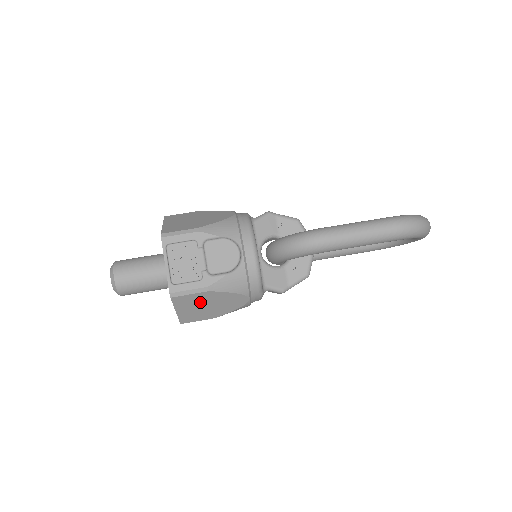
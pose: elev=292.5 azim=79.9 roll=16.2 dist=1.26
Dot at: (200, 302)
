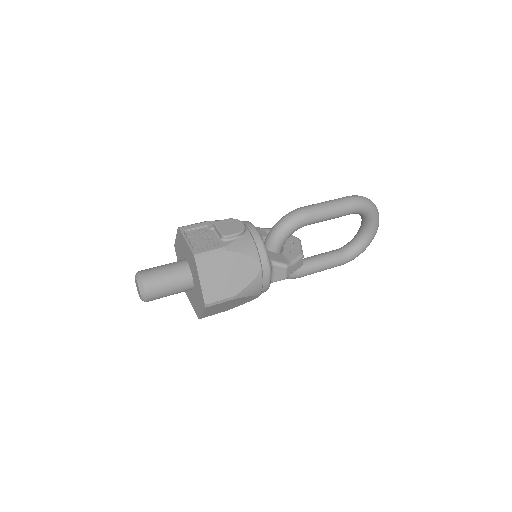
Dot at: (220, 268)
